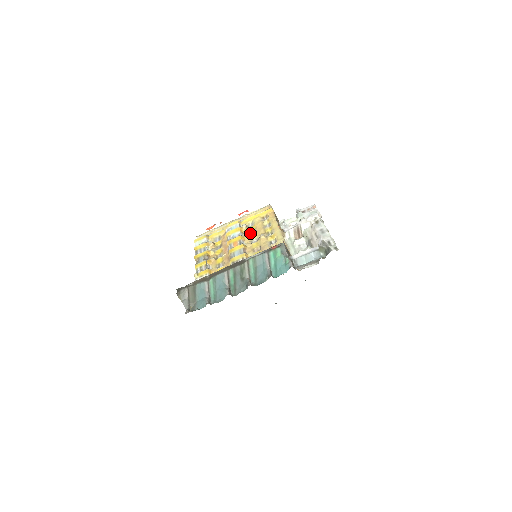
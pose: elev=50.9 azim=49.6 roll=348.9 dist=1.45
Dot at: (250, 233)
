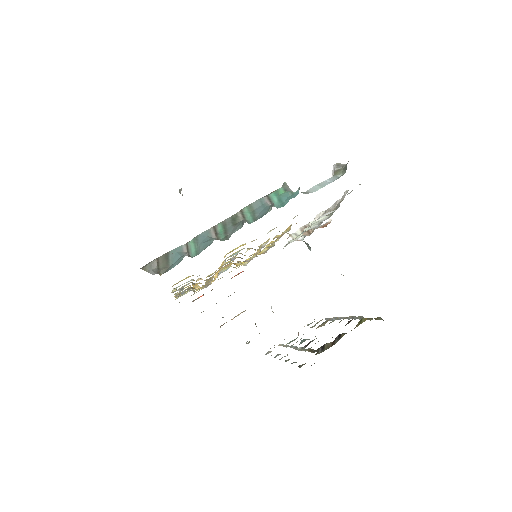
Dot at: (246, 261)
